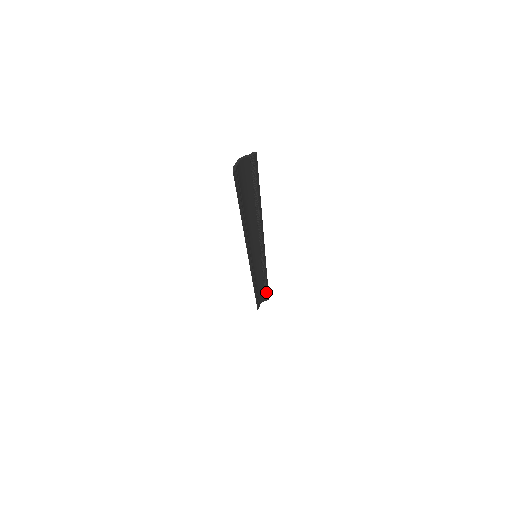
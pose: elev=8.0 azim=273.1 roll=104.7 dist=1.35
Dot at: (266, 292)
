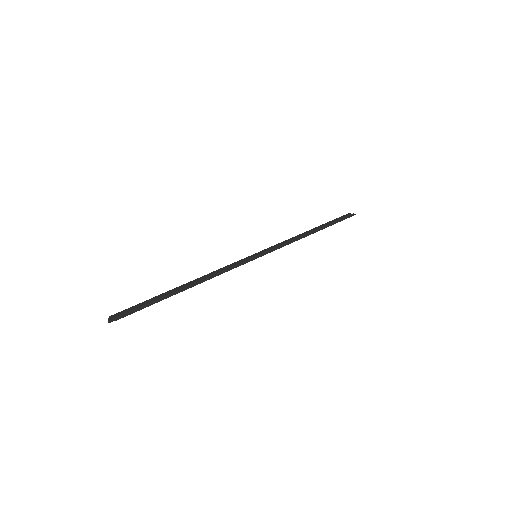
Dot at: (336, 222)
